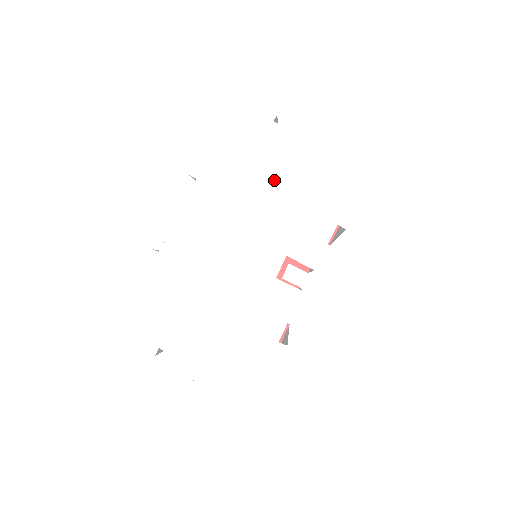
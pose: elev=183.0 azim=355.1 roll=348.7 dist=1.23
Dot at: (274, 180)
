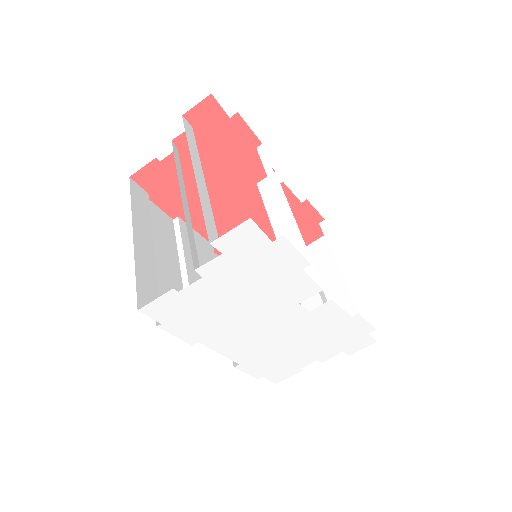
Dot at: (233, 300)
